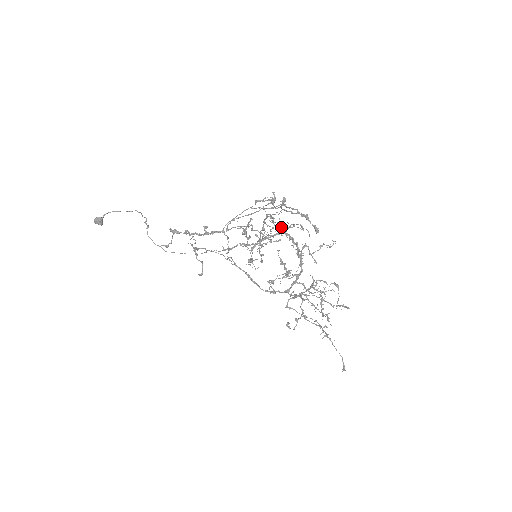
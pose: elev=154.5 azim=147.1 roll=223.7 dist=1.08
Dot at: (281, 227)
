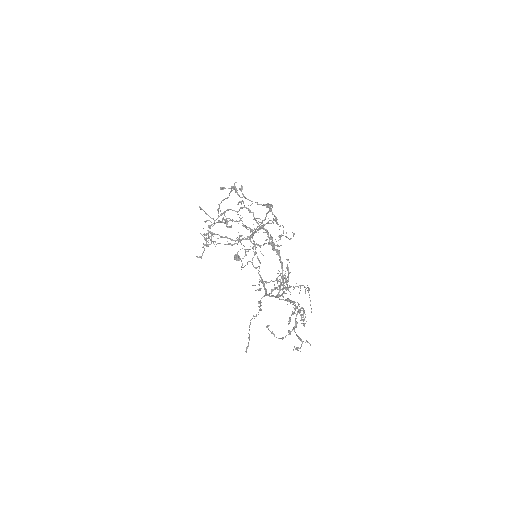
Dot at: occluded
